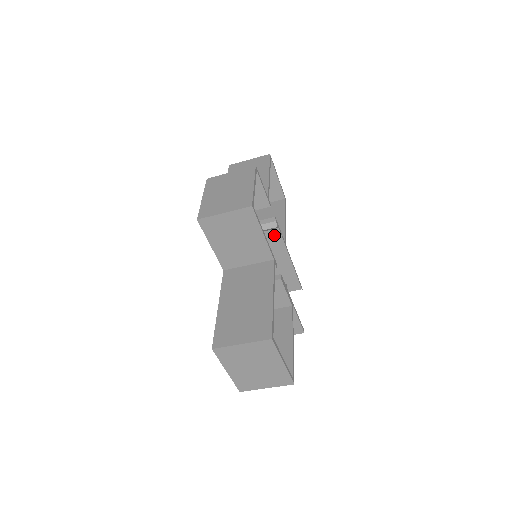
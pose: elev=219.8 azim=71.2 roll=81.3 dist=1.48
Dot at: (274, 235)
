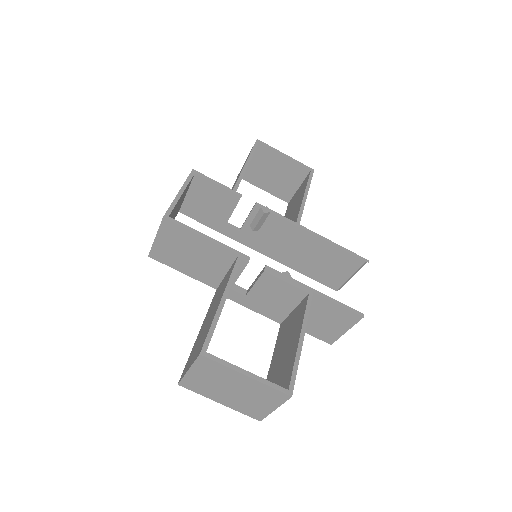
Dot at: (275, 222)
